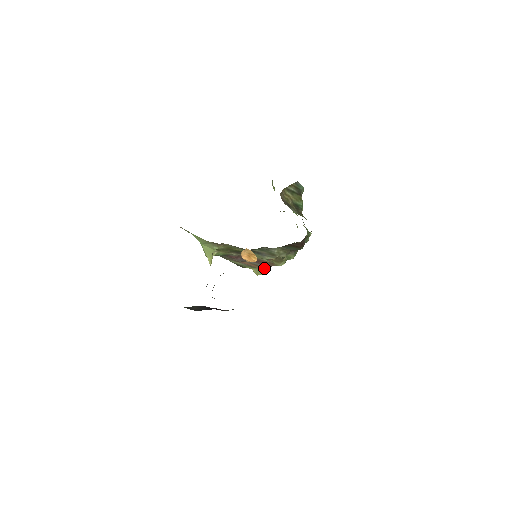
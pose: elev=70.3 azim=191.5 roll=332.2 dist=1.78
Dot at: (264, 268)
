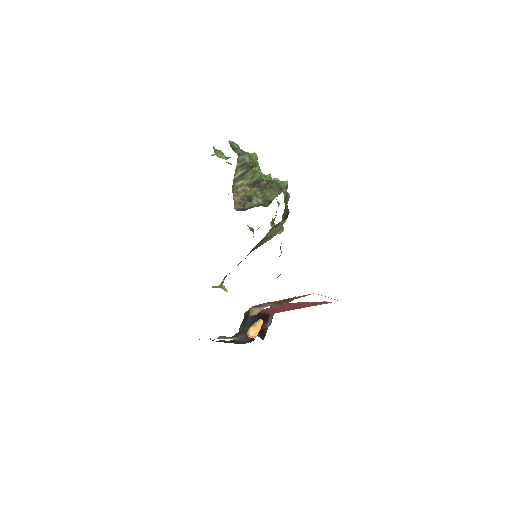
Dot at: occluded
